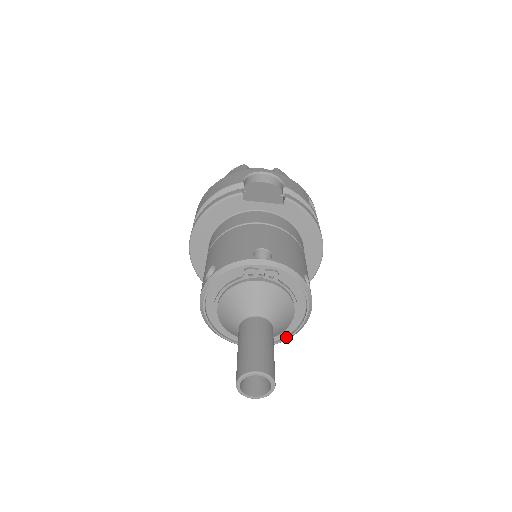
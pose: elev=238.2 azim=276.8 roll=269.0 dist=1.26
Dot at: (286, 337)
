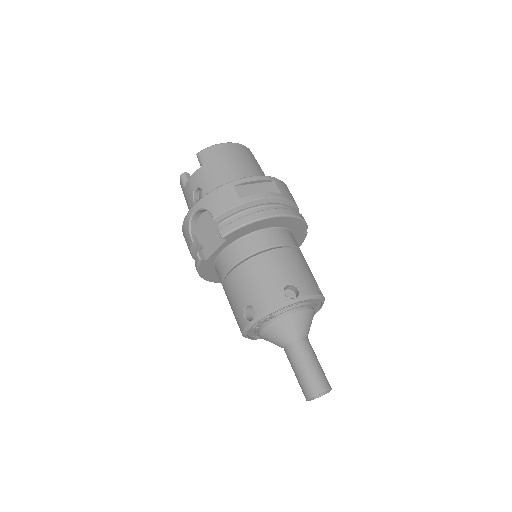
Dot at: (321, 304)
